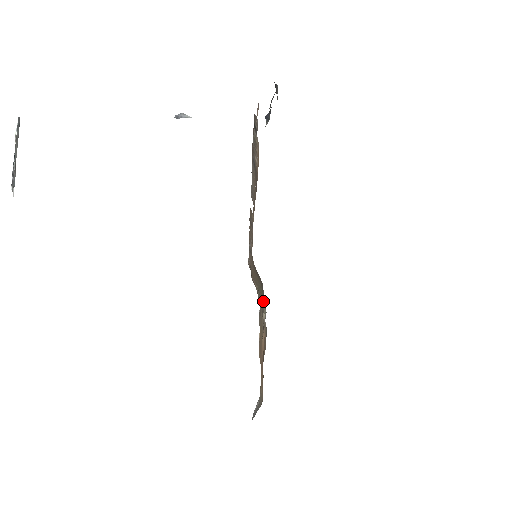
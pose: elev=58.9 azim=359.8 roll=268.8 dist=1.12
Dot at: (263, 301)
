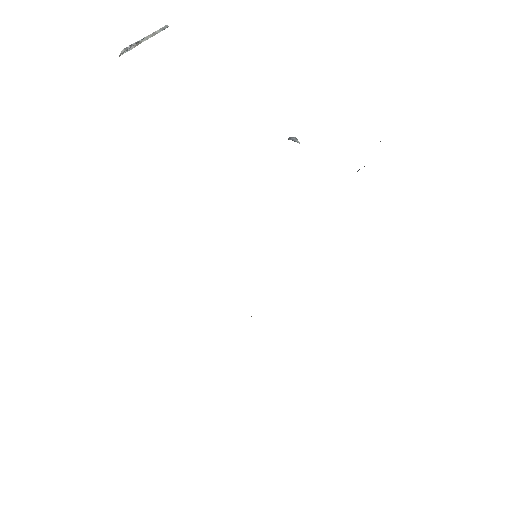
Dot at: occluded
